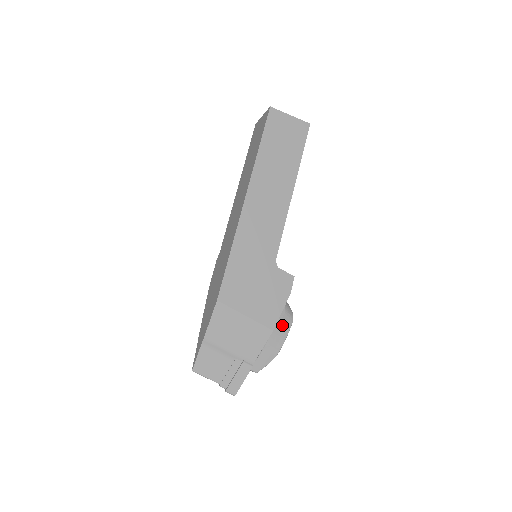
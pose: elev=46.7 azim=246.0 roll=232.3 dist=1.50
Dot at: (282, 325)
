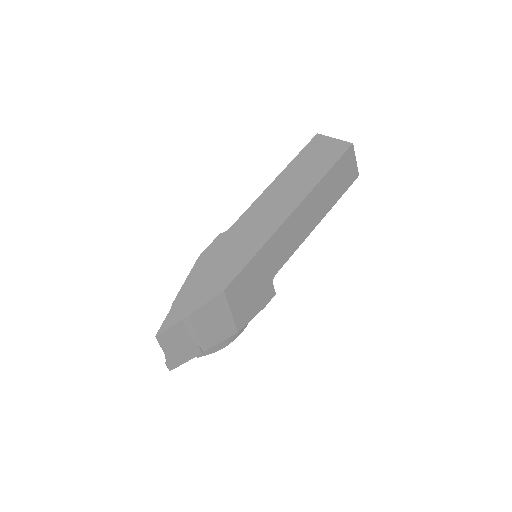
Dot at: occluded
